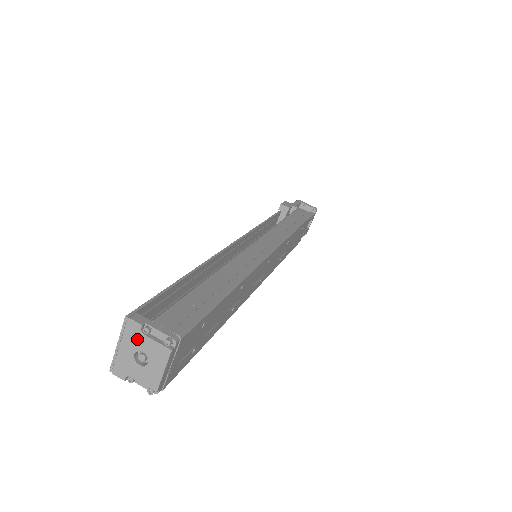
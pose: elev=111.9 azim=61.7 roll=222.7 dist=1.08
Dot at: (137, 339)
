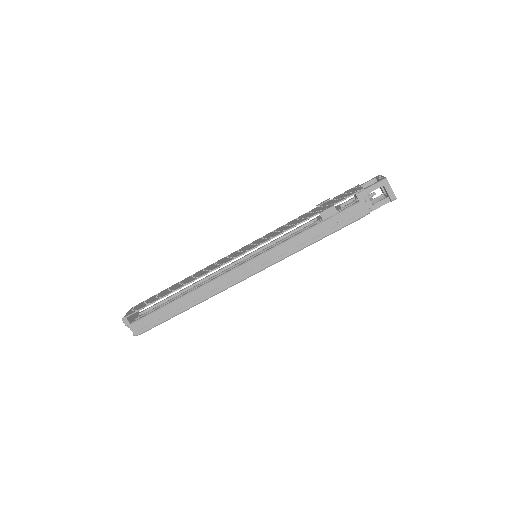
Dot at: occluded
